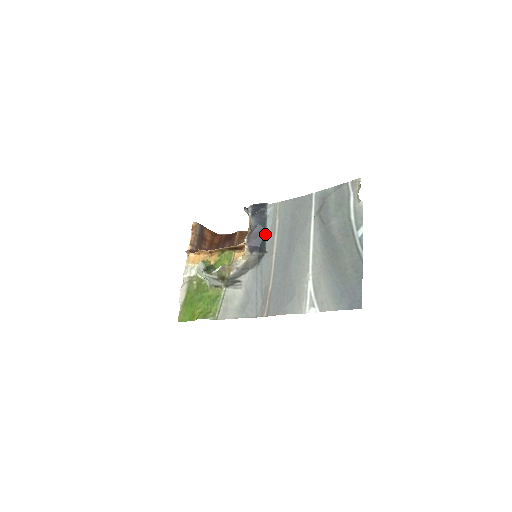
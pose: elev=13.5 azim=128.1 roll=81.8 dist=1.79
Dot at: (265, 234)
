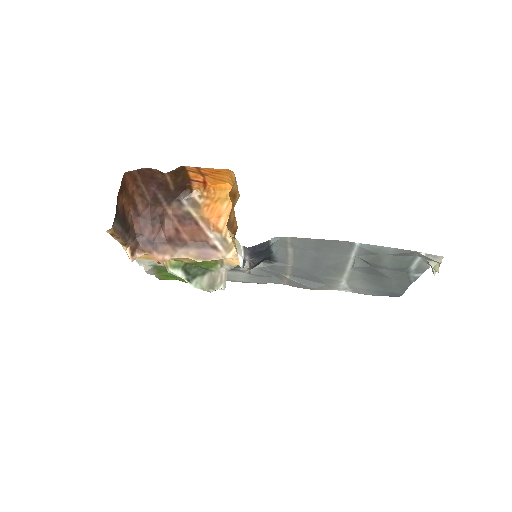
Dot at: (272, 255)
